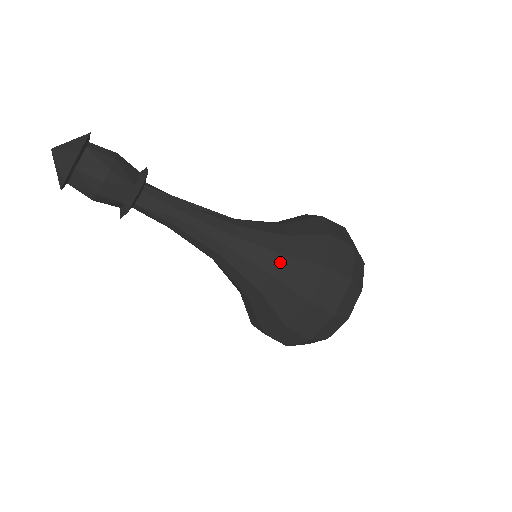
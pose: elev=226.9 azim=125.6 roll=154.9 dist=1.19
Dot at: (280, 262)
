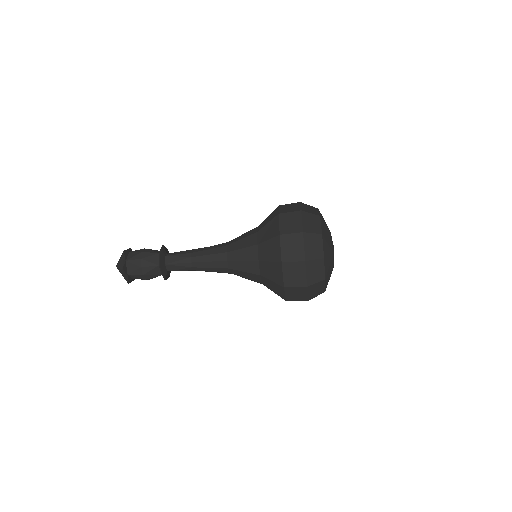
Dot at: (257, 236)
